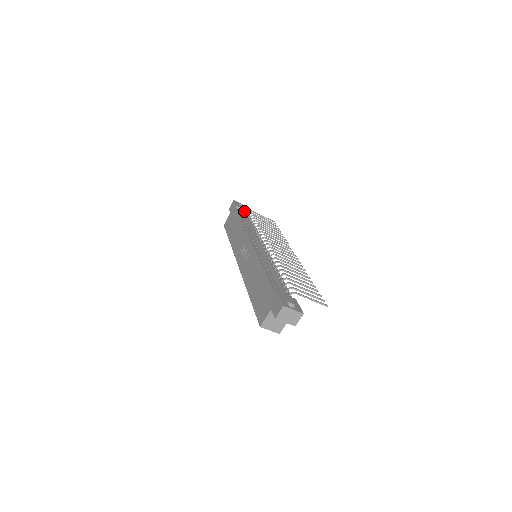
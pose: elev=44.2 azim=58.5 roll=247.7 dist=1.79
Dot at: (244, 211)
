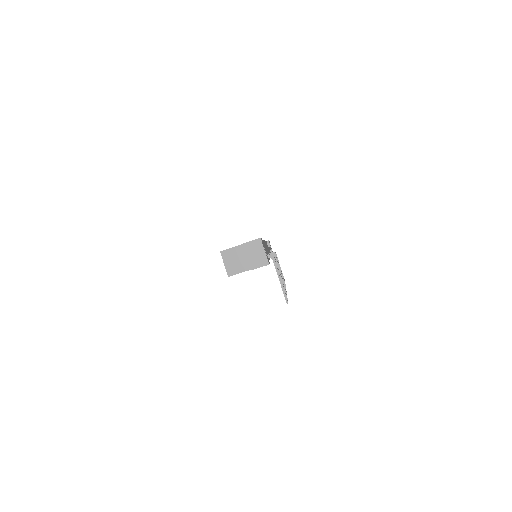
Dot at: occluded
